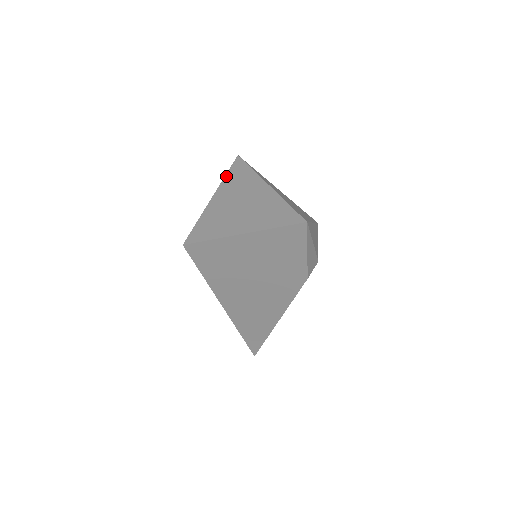
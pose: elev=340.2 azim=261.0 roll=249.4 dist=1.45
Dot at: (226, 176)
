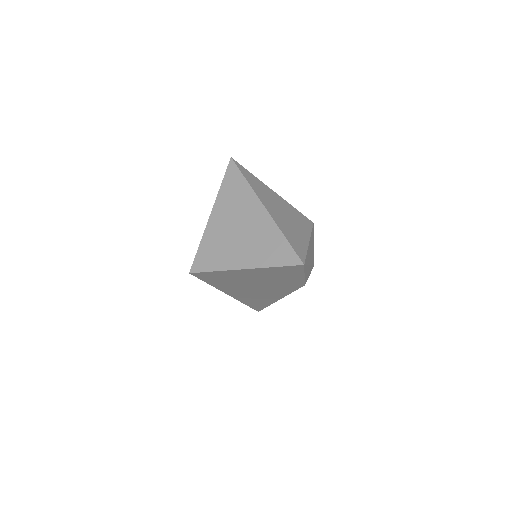
Dot at: (221, 187)
